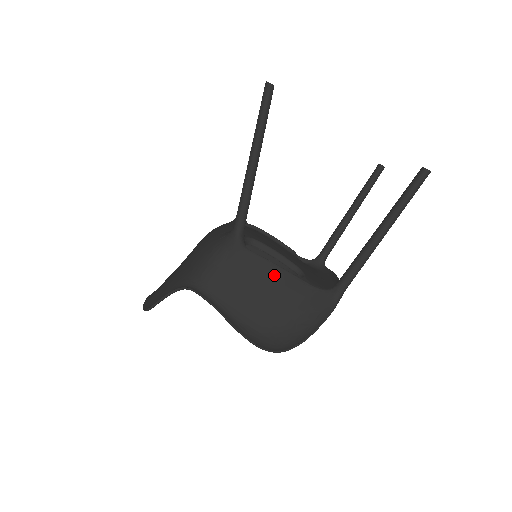
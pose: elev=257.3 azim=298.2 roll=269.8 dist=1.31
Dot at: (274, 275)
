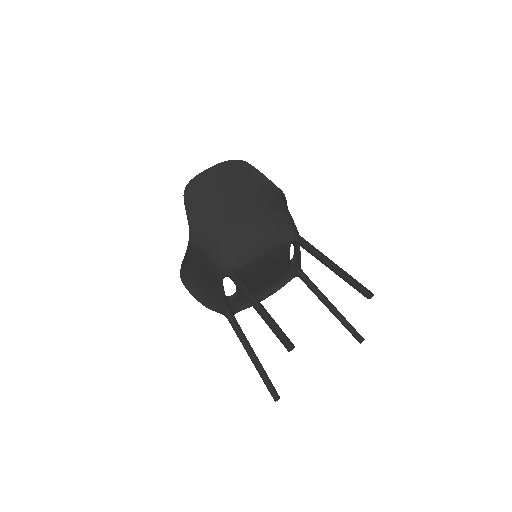
Dot at: (218, 289)
